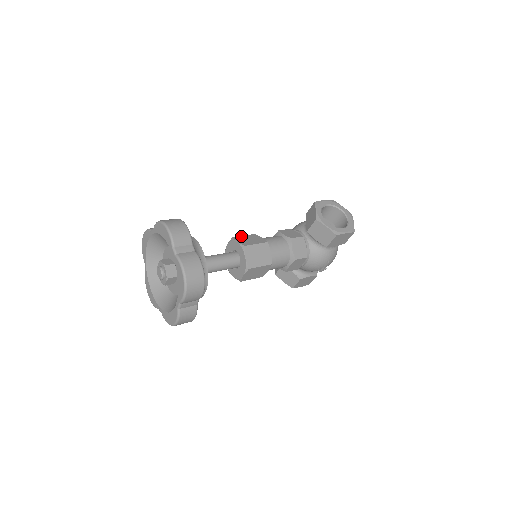
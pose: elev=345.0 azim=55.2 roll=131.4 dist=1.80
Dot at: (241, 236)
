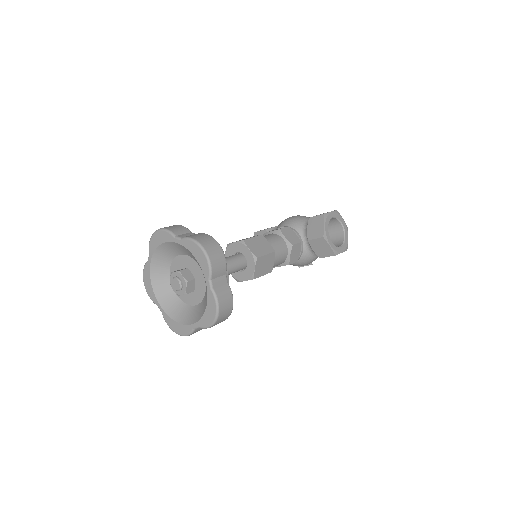
Dot at: (251, 238)
